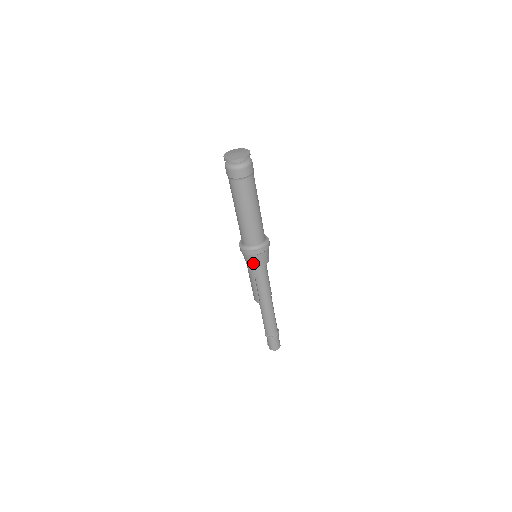
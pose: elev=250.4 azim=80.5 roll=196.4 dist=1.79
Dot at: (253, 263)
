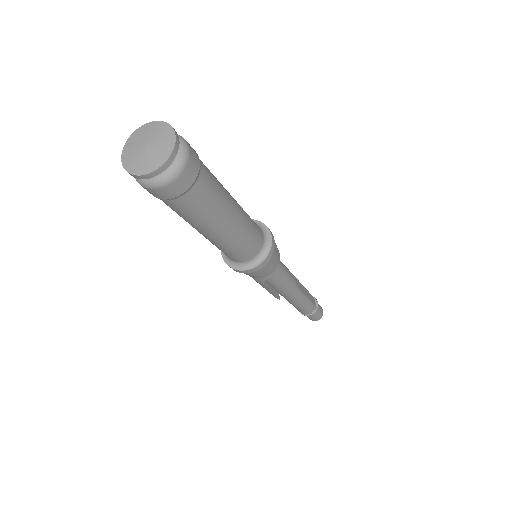
Dot at: (253, 276)
